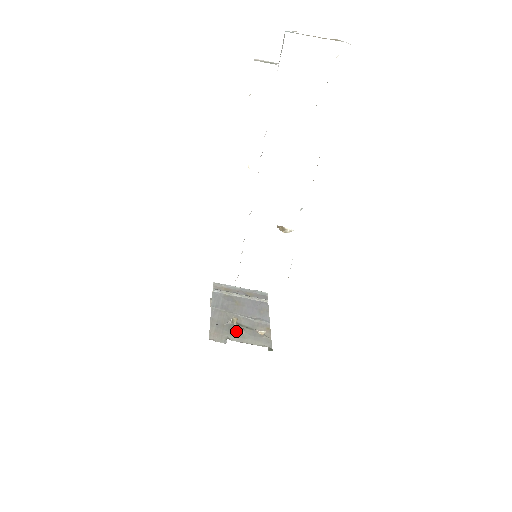
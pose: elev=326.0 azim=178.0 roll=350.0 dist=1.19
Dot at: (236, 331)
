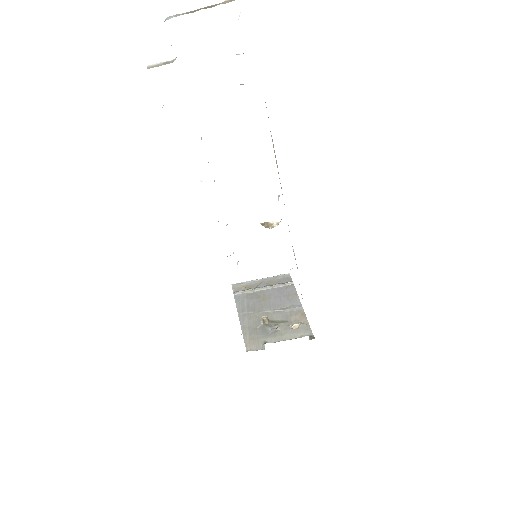
Dot at: (271, 331)
